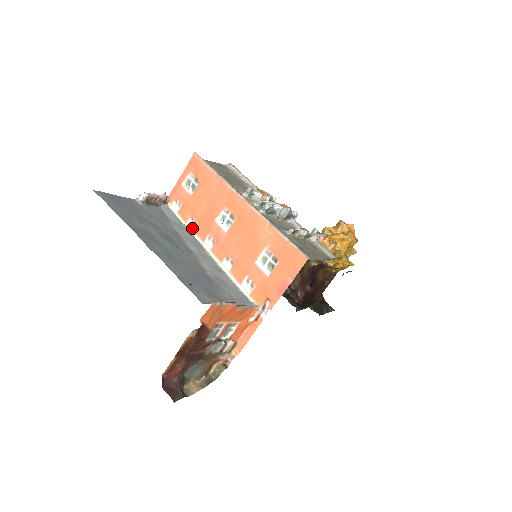
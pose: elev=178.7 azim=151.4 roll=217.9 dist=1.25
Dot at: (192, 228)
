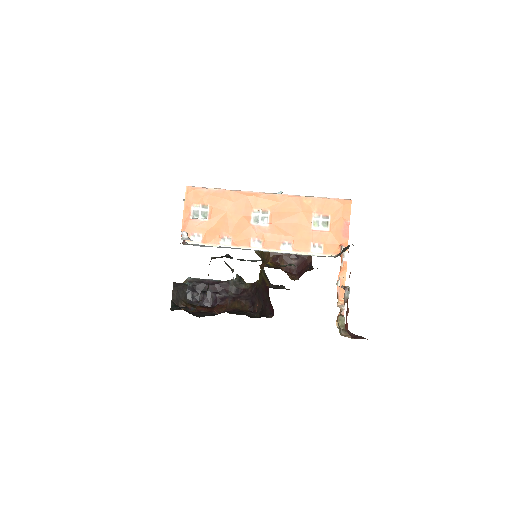
Dot at: (230, 244)
